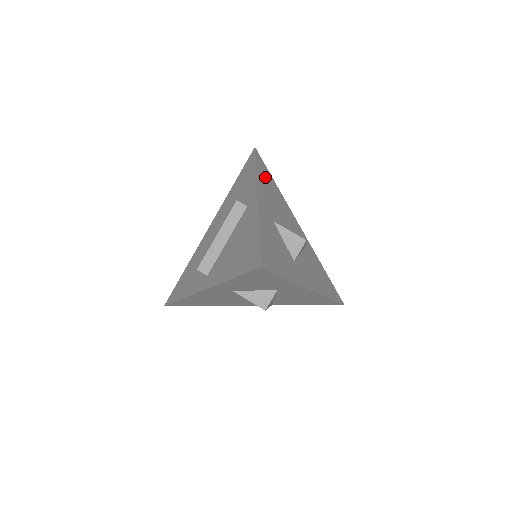
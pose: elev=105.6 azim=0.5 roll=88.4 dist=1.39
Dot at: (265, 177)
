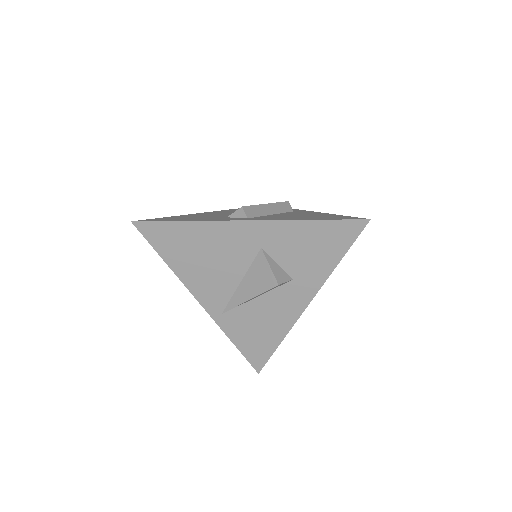
Dot at: occluded
